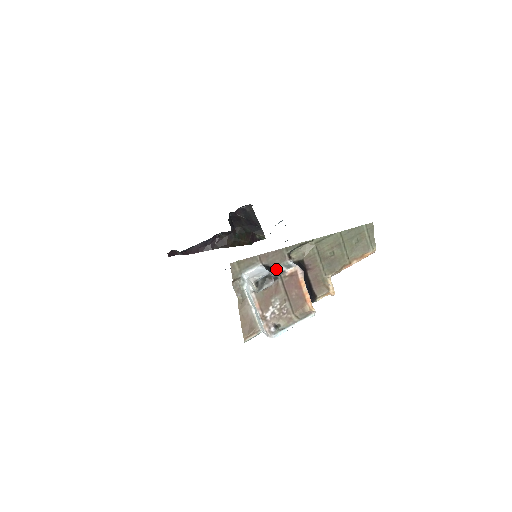
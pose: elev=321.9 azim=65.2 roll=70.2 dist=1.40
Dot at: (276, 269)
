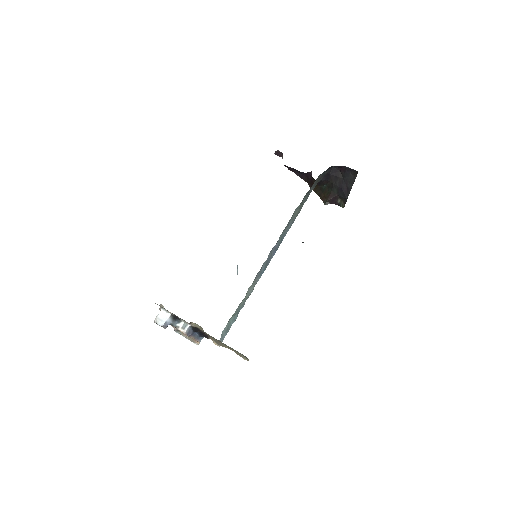
Dot at: (179, 321)
